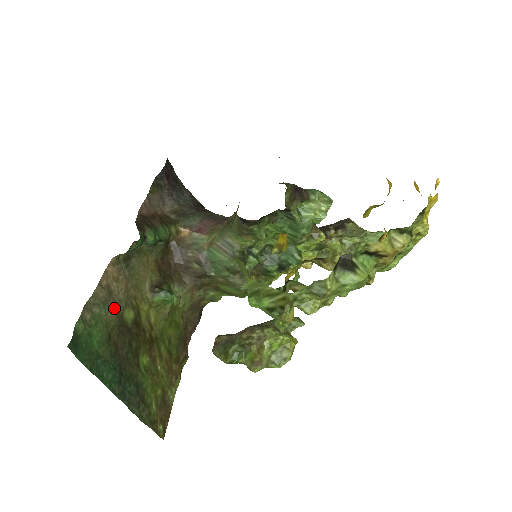
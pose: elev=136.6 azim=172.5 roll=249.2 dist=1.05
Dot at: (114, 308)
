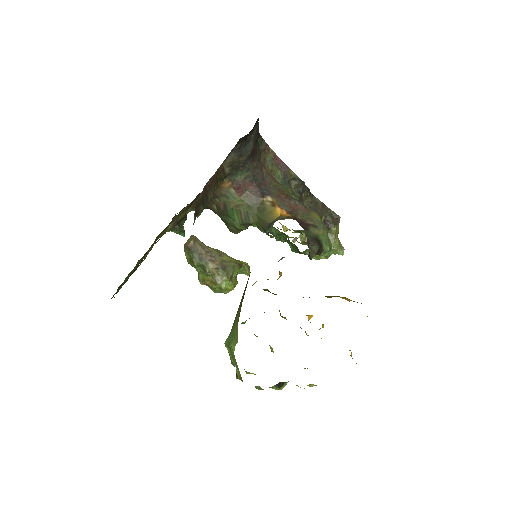
Dot at: occluded
